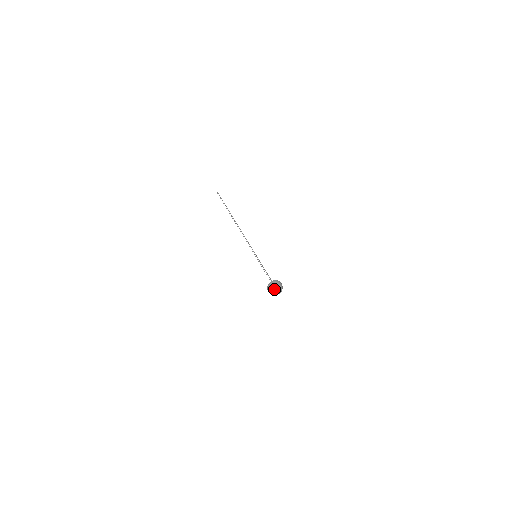
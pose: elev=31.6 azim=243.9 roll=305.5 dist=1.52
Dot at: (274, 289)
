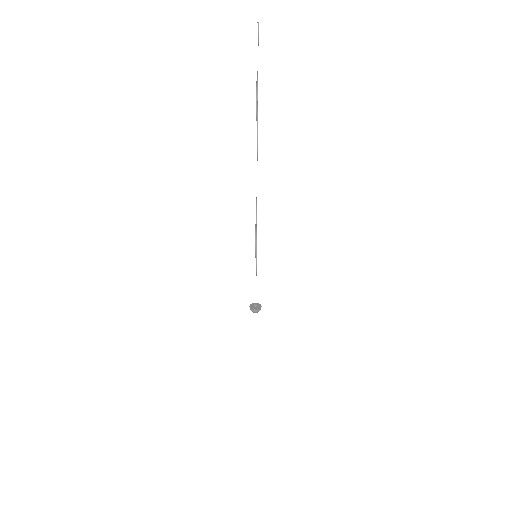
Dot at: occluded
